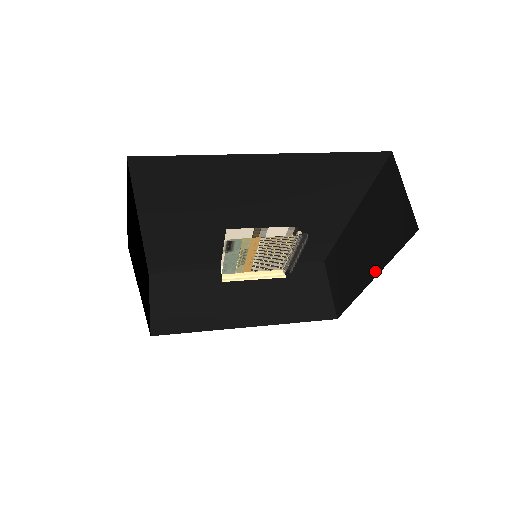
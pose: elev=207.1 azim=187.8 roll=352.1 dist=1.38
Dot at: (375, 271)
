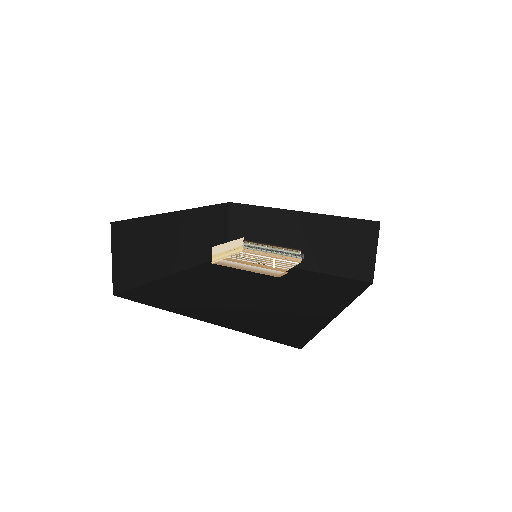
Dot at: (308, 267)
